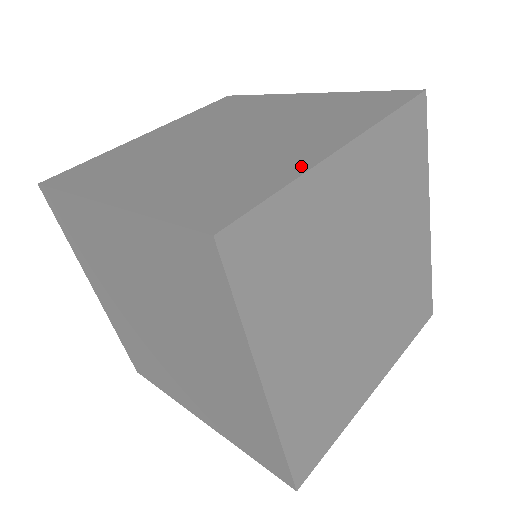
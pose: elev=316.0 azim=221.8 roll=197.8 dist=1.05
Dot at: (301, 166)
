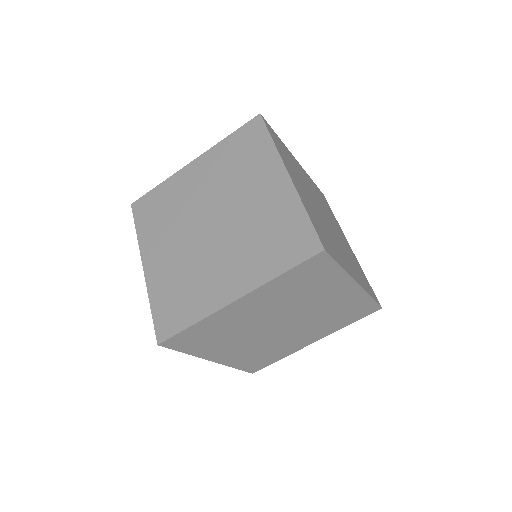
Dot at: (292, 197)
